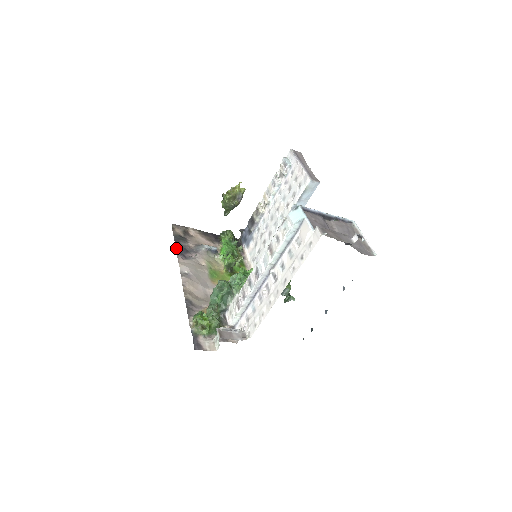
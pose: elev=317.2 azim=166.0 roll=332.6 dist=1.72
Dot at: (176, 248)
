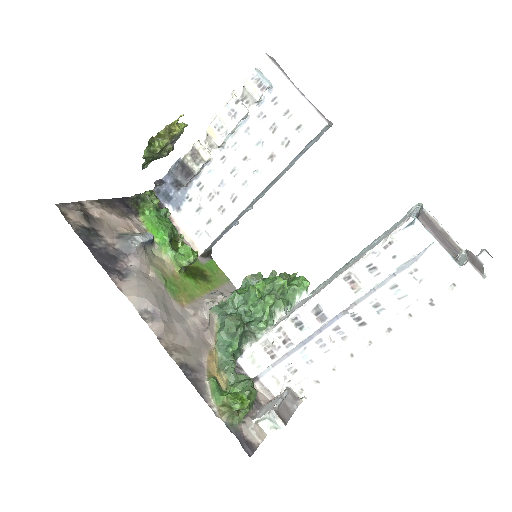
Dot at: (98, 261)
